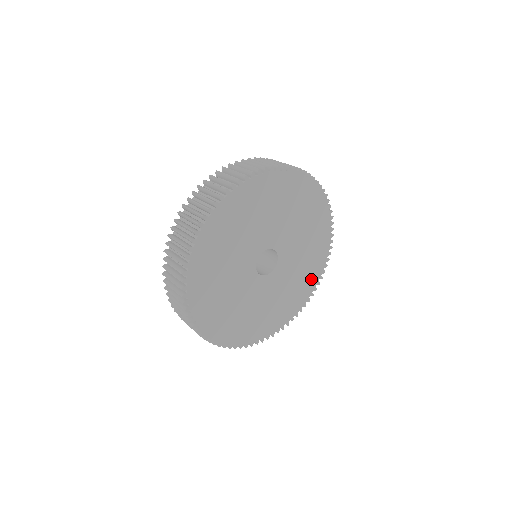
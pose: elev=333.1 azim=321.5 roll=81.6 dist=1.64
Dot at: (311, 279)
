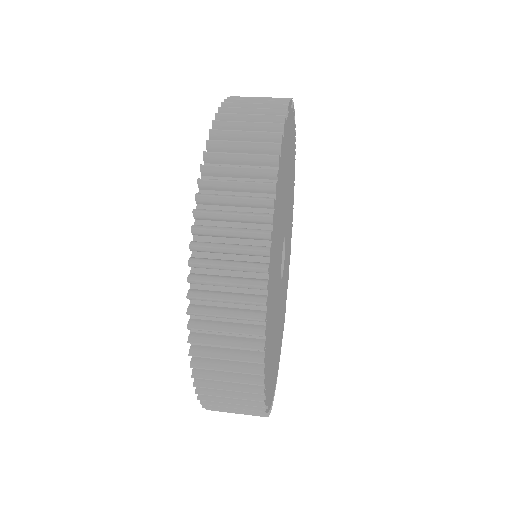
Dot at: (282, 330)
